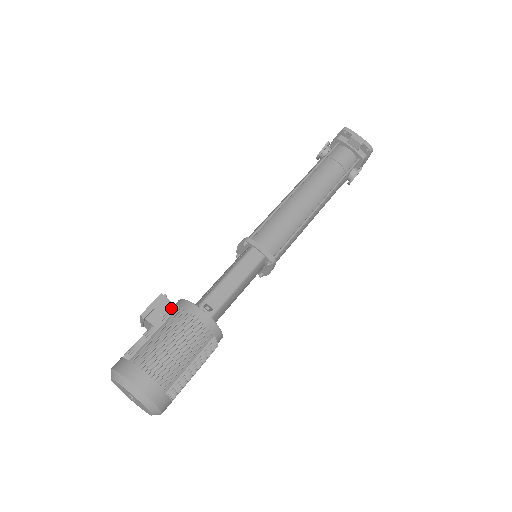
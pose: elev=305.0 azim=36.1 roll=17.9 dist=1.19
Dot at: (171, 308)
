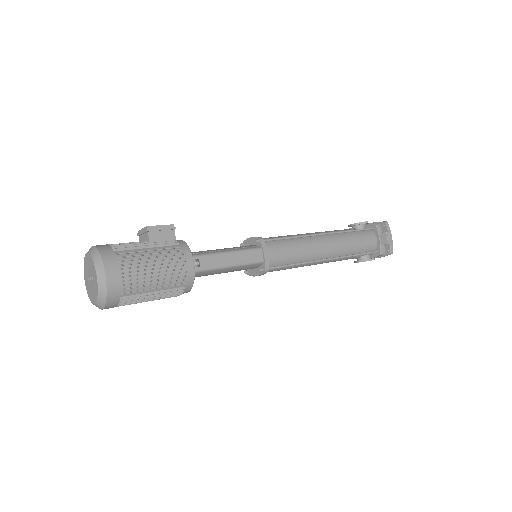
Dot at: (172, 240)
